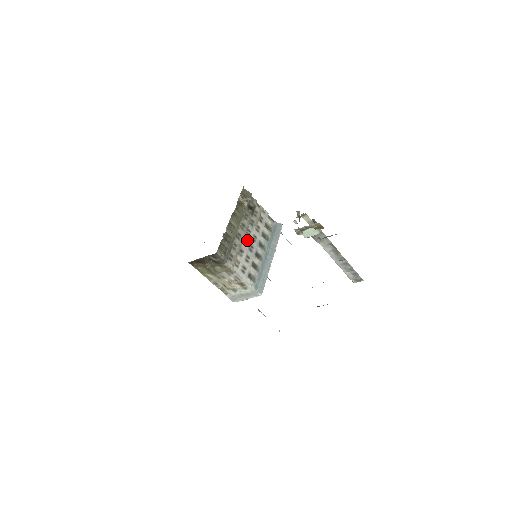
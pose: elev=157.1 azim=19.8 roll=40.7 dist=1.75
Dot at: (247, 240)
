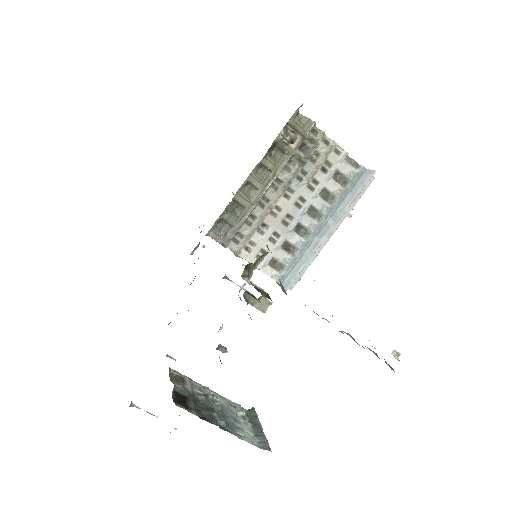
Dot at: (281, 207)
